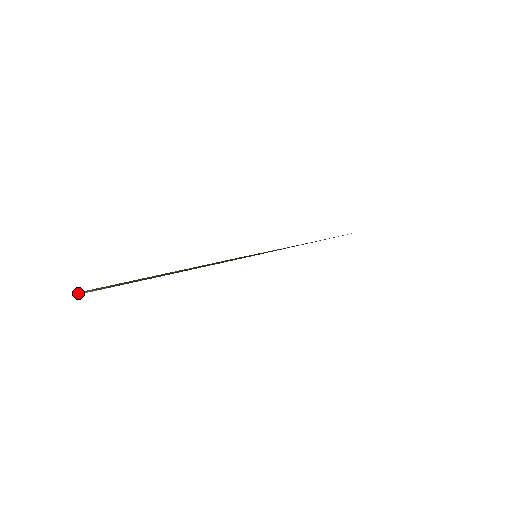
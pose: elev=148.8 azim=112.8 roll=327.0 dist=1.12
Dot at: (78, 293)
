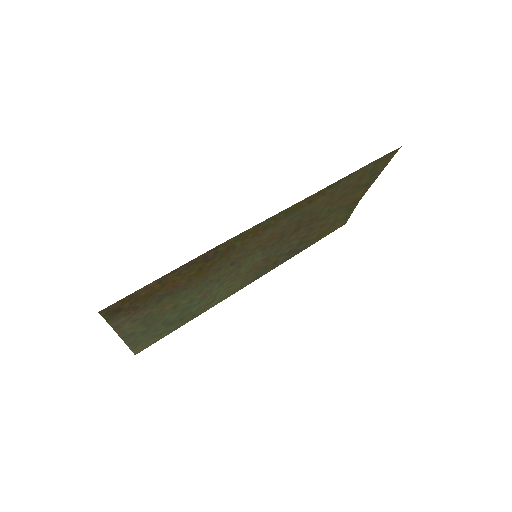
Dot at: (124, 338)
